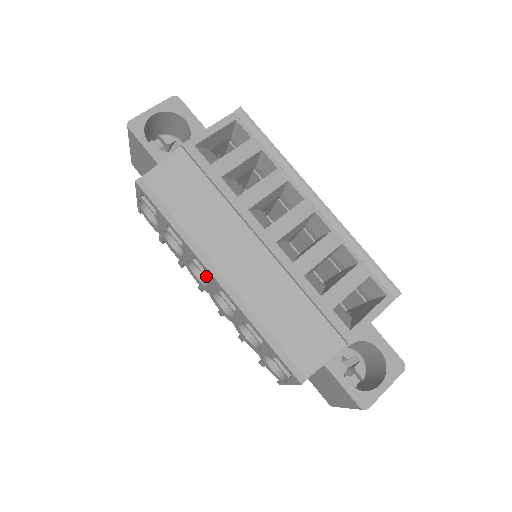
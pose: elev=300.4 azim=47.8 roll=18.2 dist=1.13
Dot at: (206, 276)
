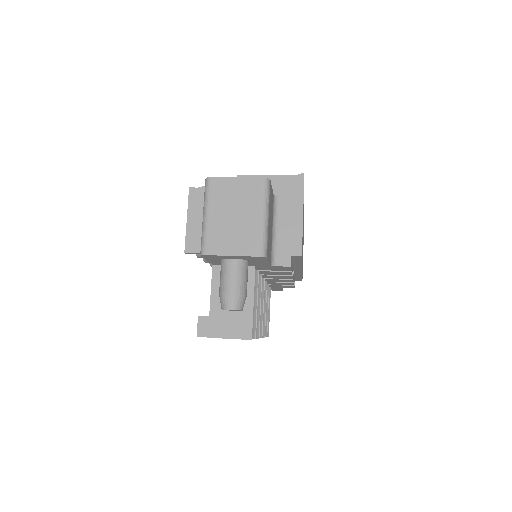
Dot at: occluded
